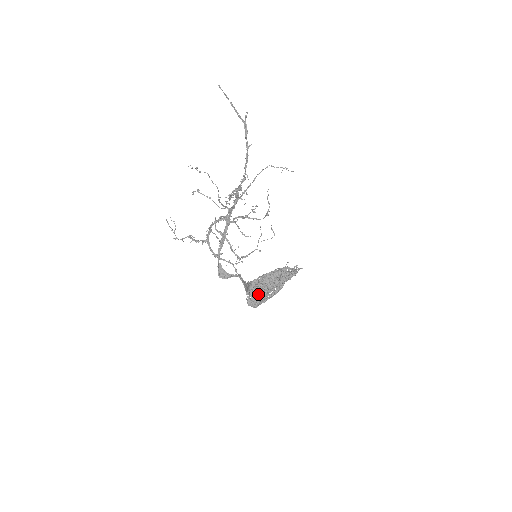
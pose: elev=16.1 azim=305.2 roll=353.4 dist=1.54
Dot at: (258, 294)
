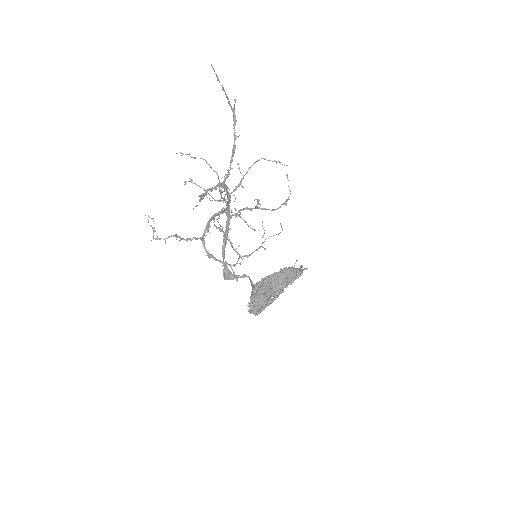
Dot at: (261, 299)
